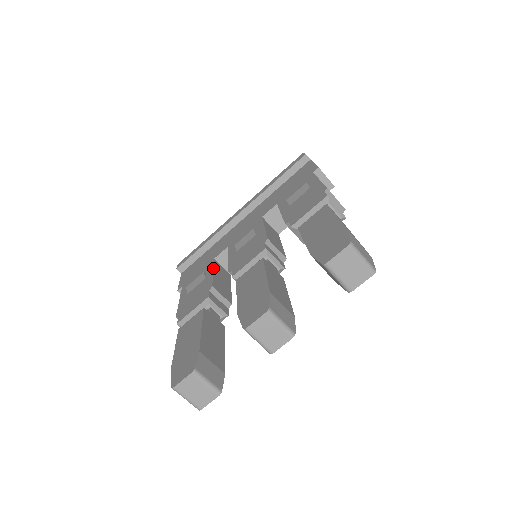
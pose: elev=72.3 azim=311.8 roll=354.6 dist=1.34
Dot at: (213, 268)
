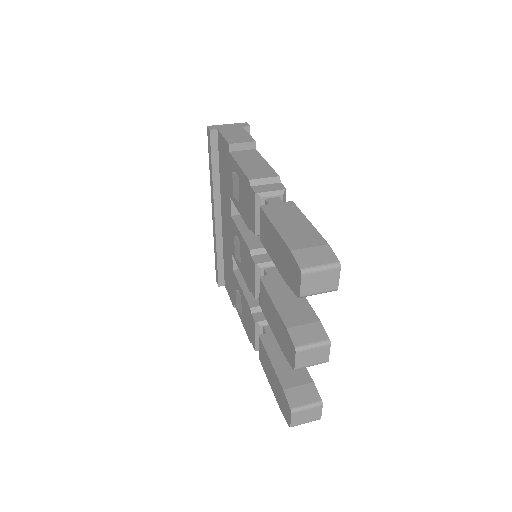
Dot at: (238, 284)
